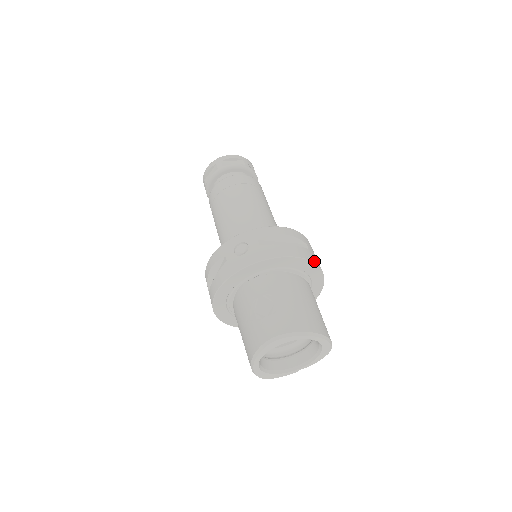
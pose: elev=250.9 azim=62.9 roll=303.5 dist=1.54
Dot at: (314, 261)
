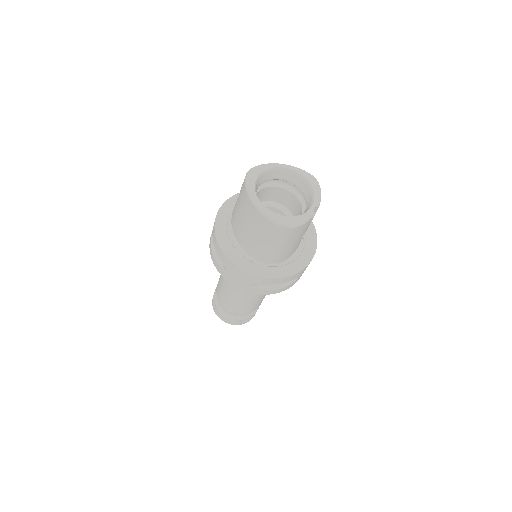
Dot at: occluded
